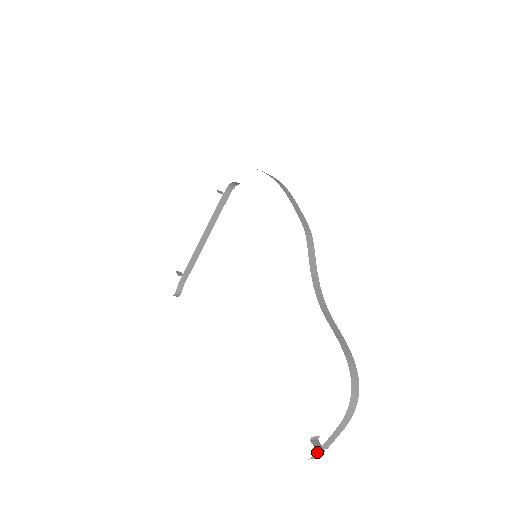
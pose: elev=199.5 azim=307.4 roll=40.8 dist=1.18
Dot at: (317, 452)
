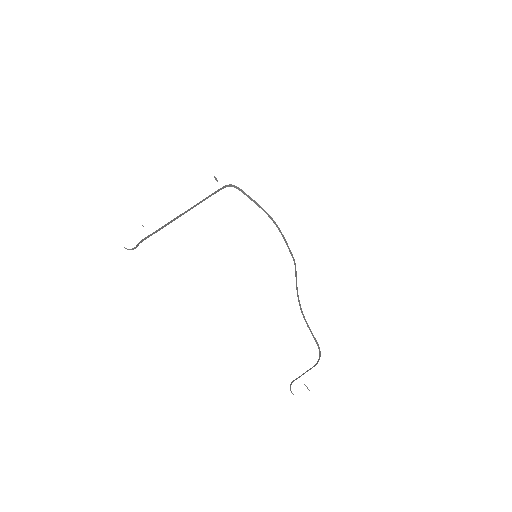
Dot at: occluded
